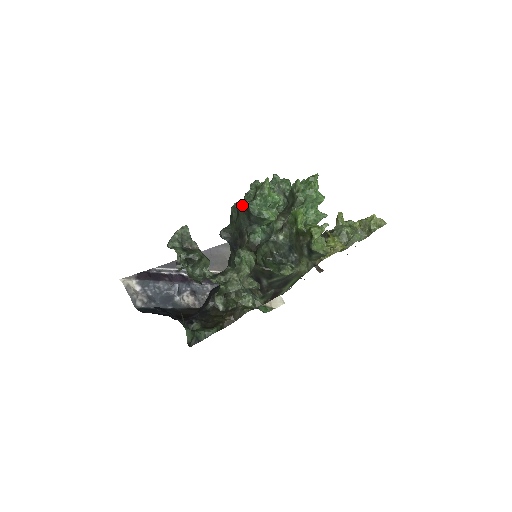
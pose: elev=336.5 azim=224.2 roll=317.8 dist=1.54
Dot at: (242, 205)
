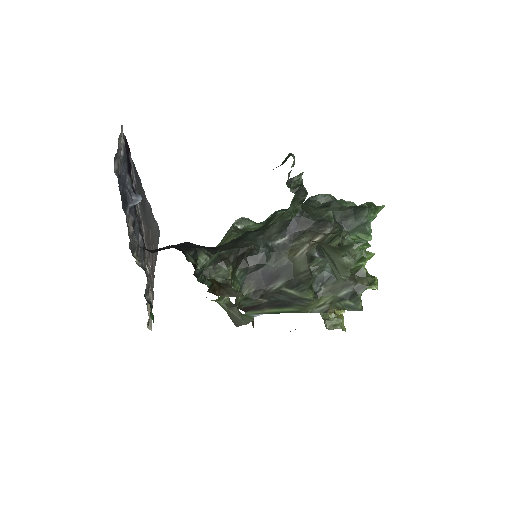
Dot at: (340, 202)
